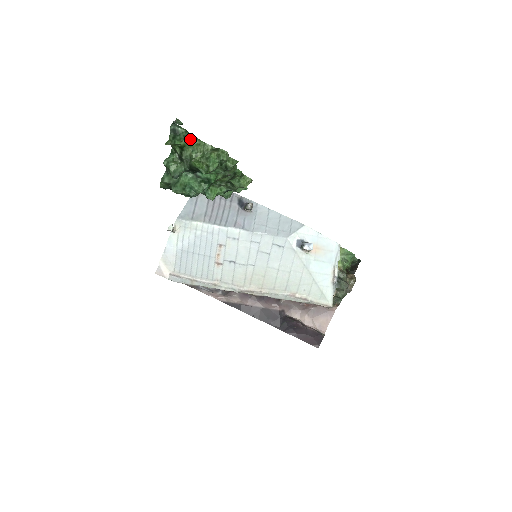
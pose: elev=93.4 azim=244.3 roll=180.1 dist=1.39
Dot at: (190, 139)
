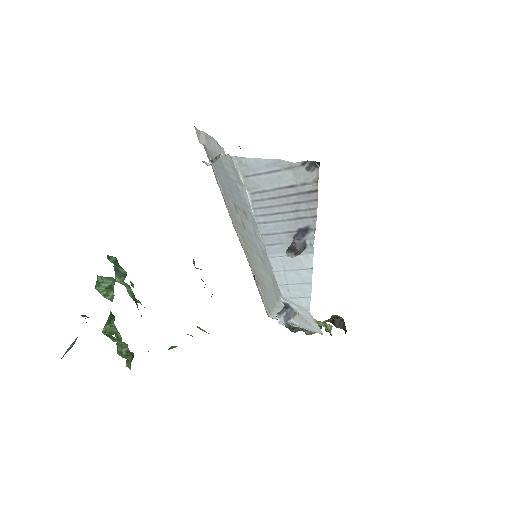
Dot at: (107, 336)
